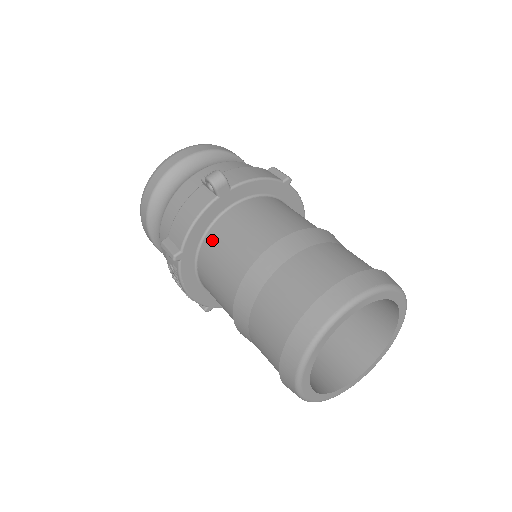
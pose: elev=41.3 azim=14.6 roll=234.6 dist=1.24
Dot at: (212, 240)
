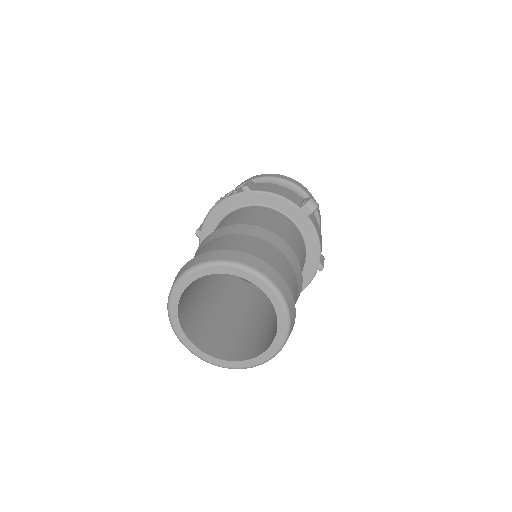
Dot at: (267, 210)
